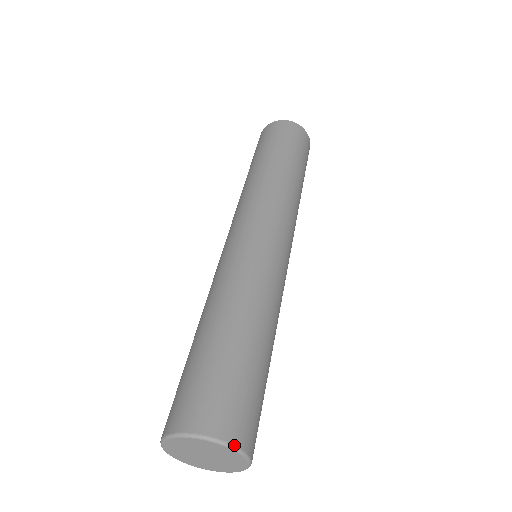
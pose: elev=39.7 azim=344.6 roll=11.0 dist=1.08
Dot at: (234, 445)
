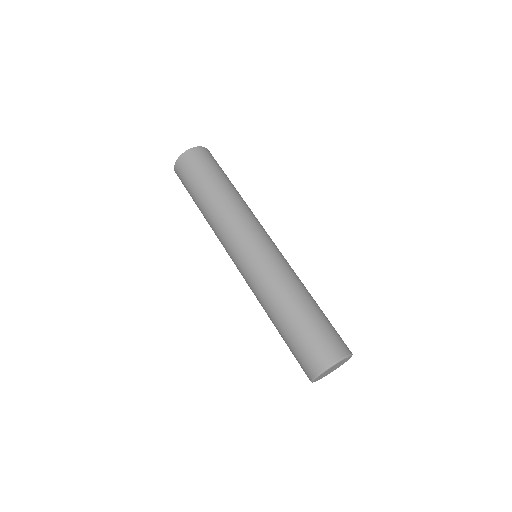
Dot at: (332, 364)
